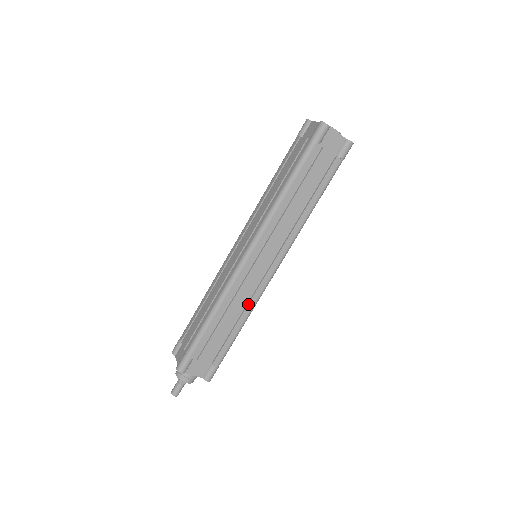
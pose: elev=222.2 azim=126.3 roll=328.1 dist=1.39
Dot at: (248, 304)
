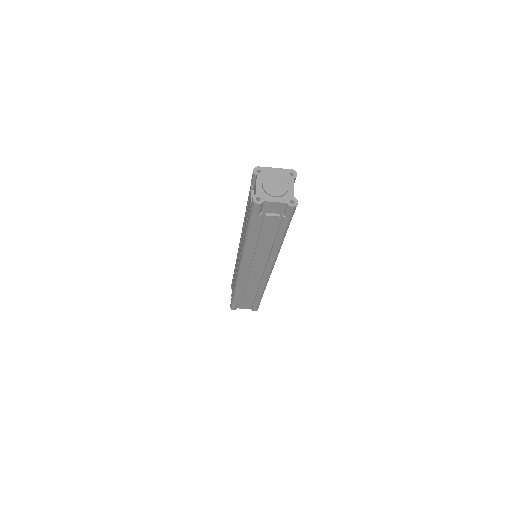
Dot at: (259, 286)
